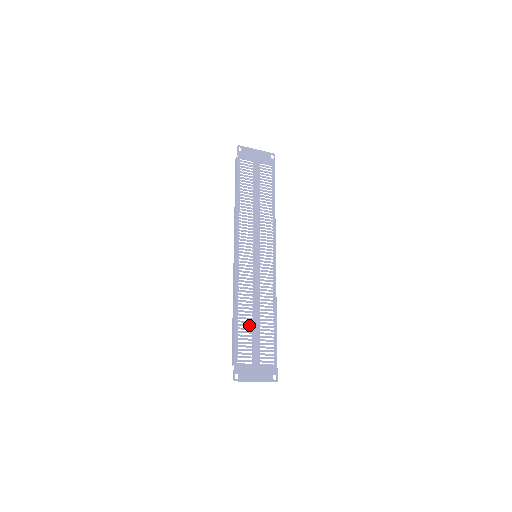
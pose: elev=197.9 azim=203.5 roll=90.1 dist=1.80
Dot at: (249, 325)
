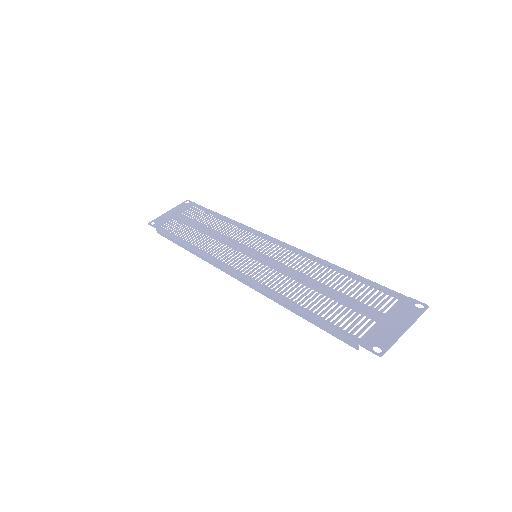
Dot at: (323, 300)
